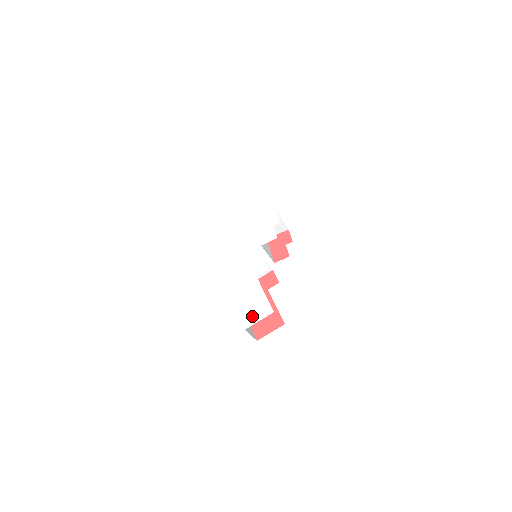
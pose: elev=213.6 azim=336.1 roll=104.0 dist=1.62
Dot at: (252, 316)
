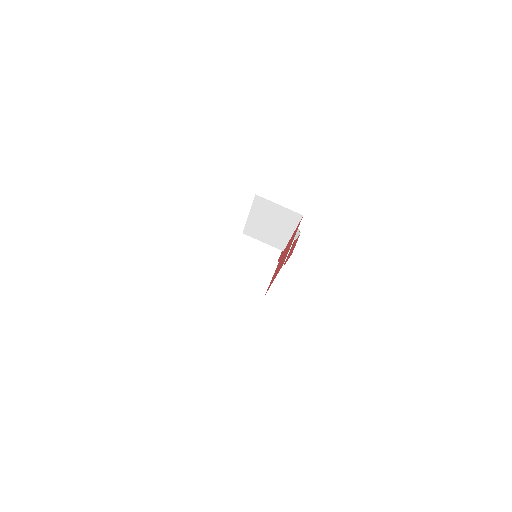
Dot at: occluded
